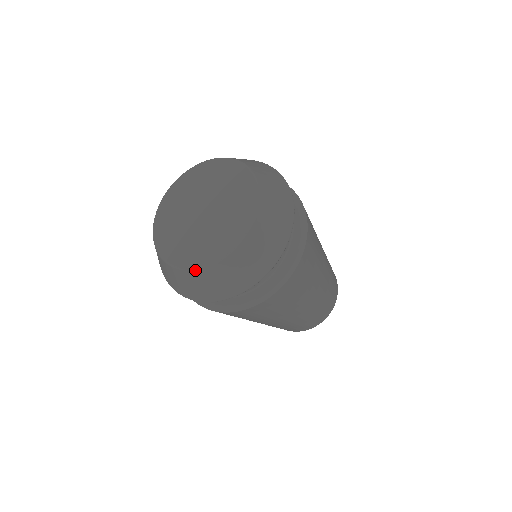
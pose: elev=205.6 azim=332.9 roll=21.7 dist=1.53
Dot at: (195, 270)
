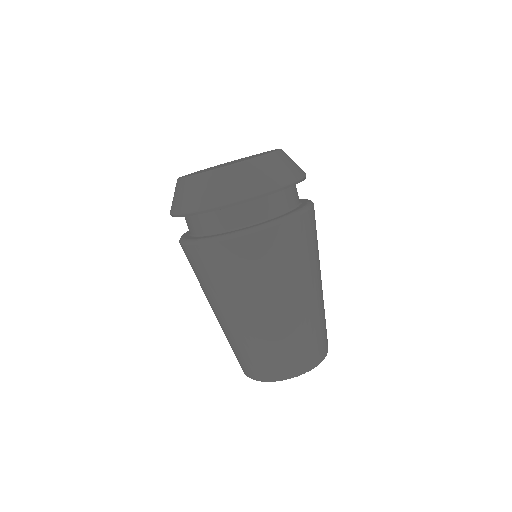
Dot at: (183, 178)
